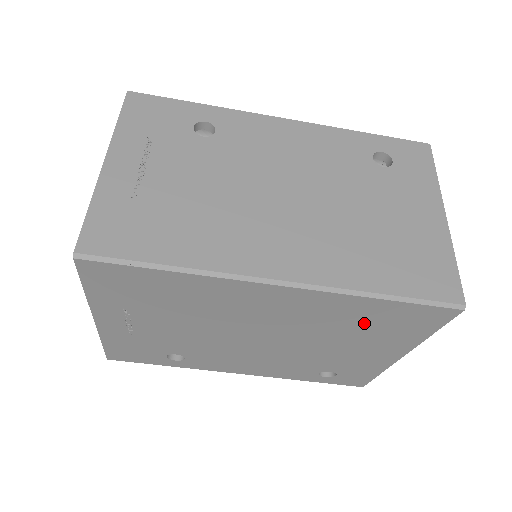
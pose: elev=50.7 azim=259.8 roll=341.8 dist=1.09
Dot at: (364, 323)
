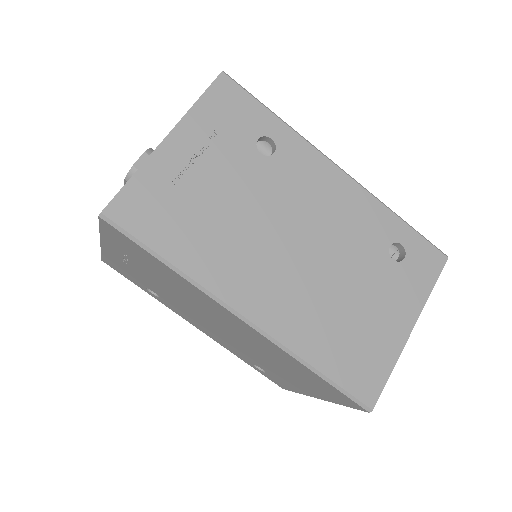
Dot at: (296, 370)
